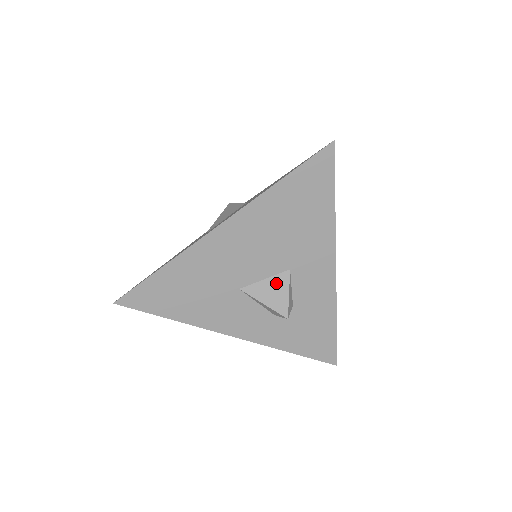
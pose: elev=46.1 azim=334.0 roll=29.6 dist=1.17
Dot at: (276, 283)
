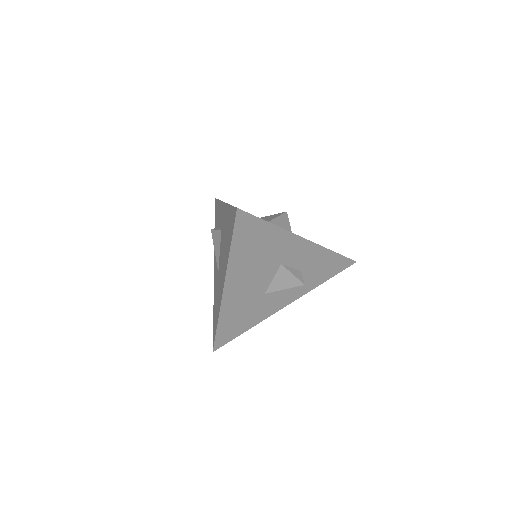
Dot at: (281, 276)
